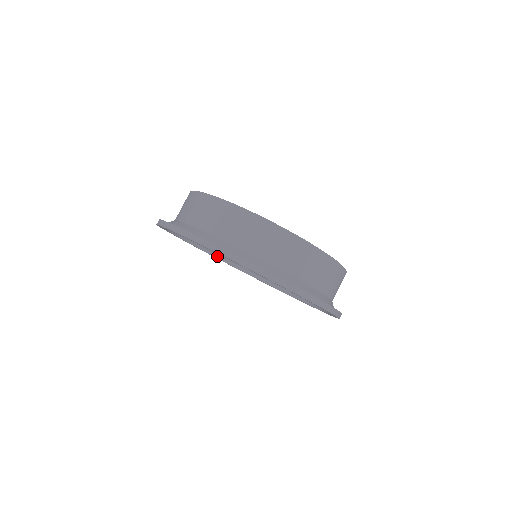
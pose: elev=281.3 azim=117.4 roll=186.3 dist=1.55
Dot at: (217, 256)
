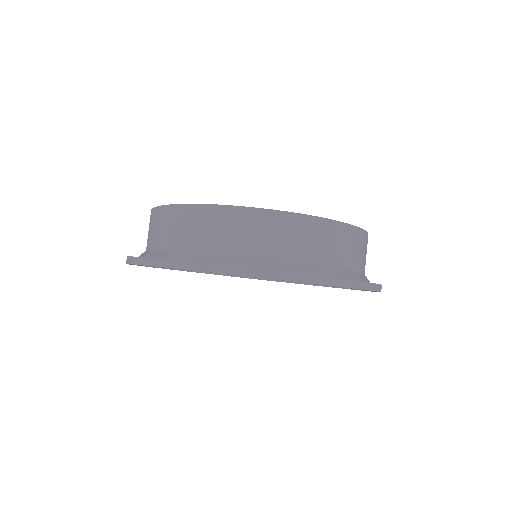
Dot at: occluded
